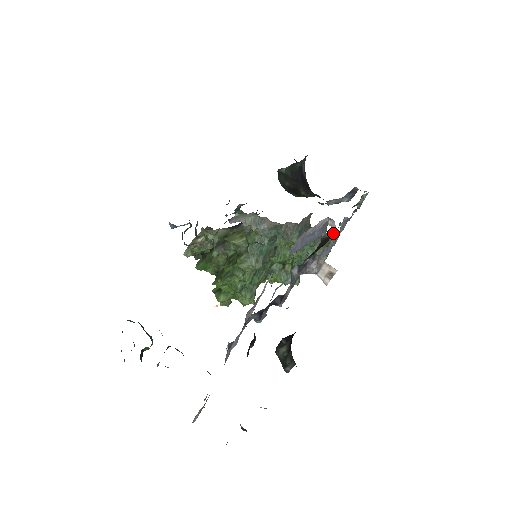
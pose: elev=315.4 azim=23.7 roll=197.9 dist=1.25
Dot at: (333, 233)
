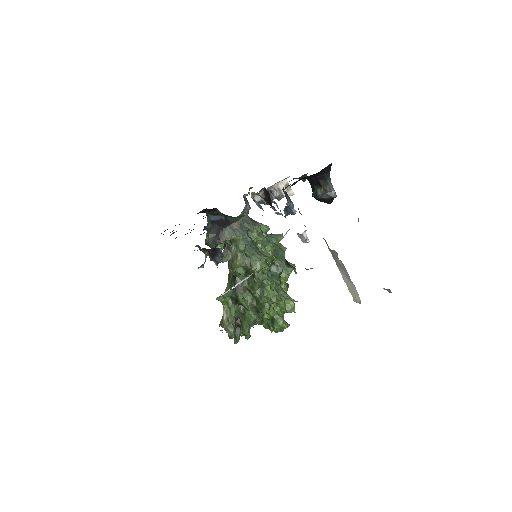
Dot at: occluded
